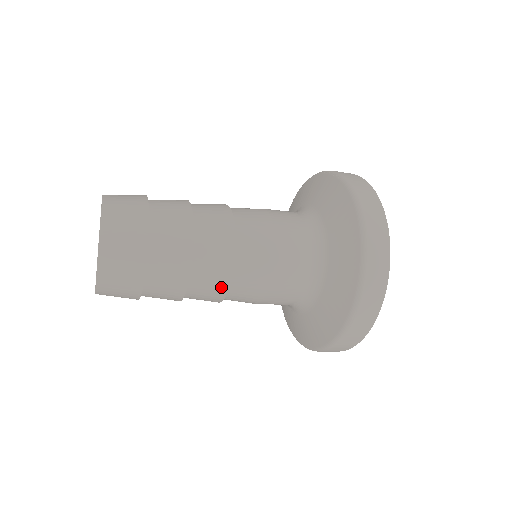
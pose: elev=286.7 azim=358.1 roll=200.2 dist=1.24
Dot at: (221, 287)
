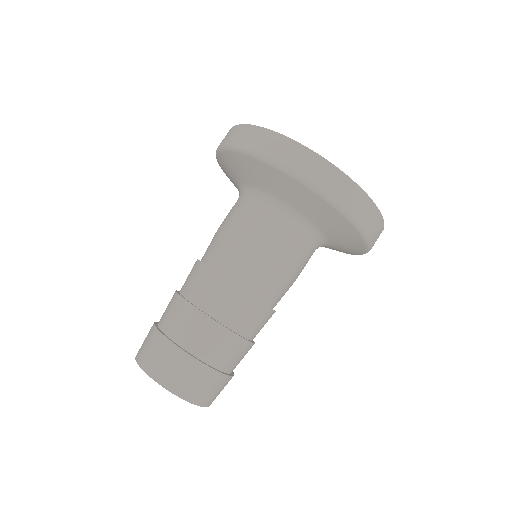
Dot at: (262, 311)
